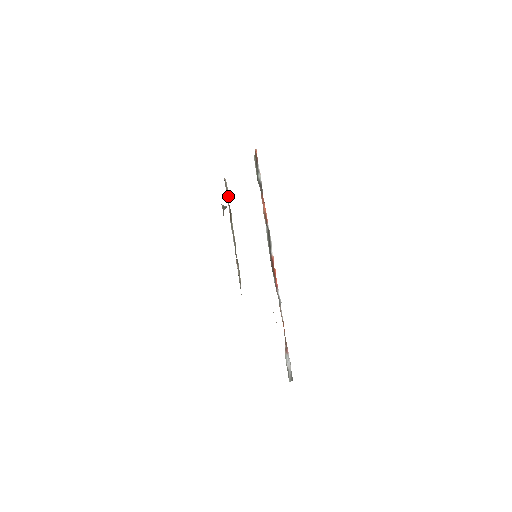
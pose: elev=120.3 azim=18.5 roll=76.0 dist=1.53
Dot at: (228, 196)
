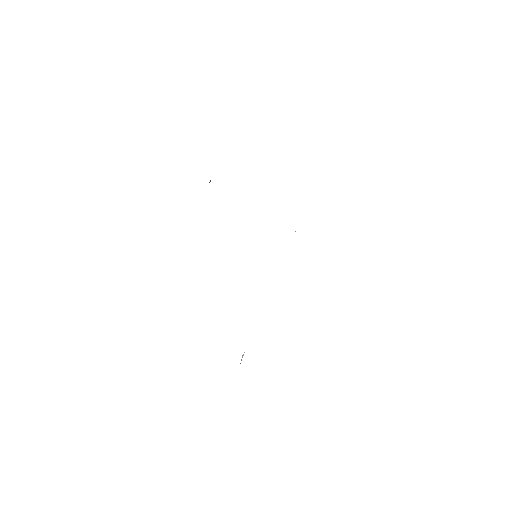
Dot at: occluded
